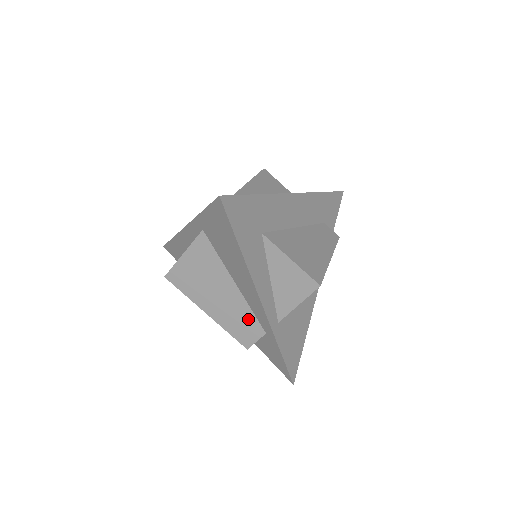
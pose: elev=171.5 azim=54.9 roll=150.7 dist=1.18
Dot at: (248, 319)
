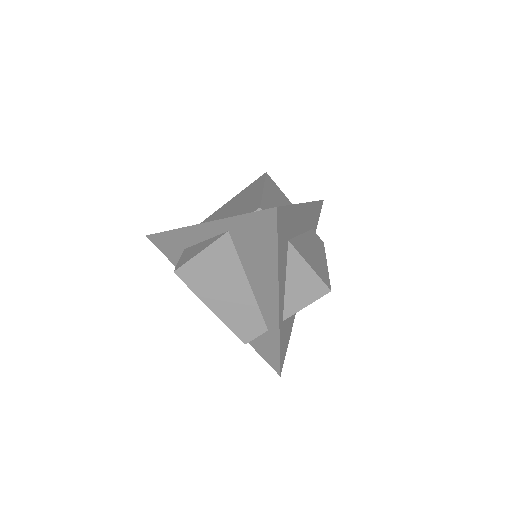
Dot at: (253, 317)
